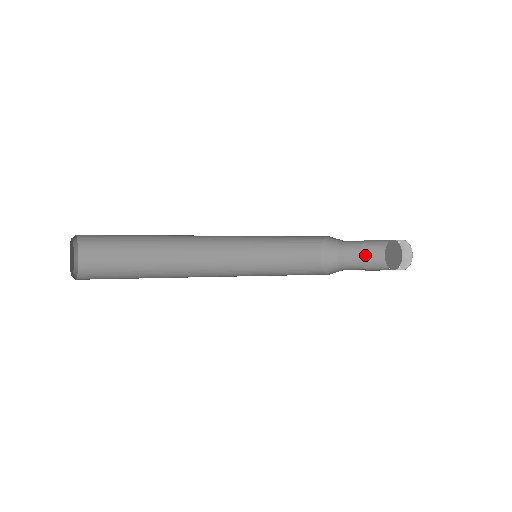
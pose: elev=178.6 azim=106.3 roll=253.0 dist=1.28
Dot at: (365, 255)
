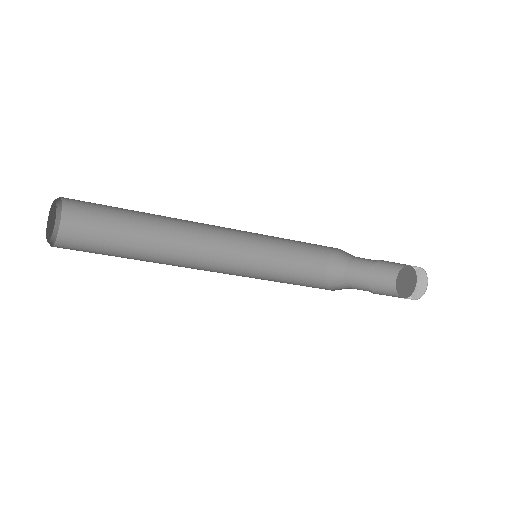
Dot at: (375, 288)
